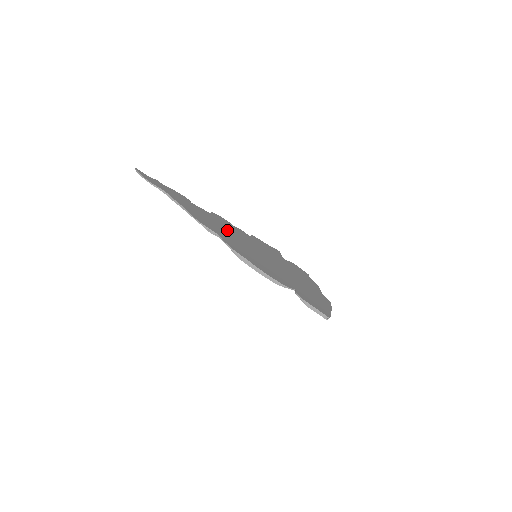
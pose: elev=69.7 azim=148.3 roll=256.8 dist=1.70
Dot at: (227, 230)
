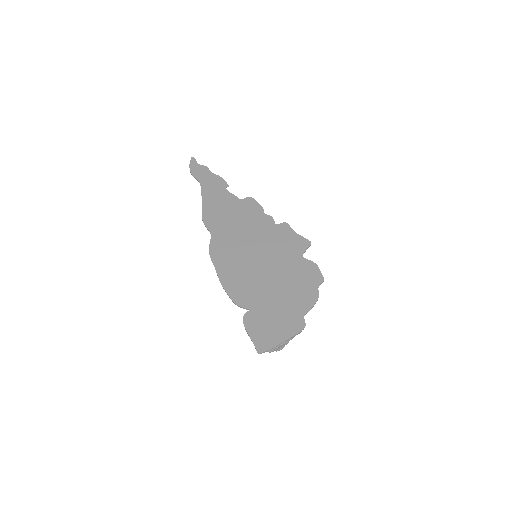
Dot at: (239, 224)
